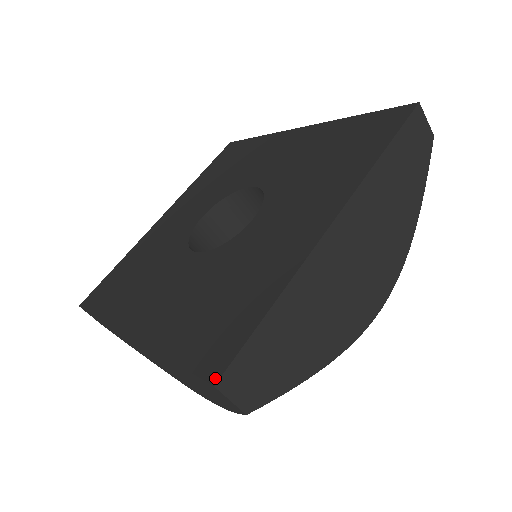
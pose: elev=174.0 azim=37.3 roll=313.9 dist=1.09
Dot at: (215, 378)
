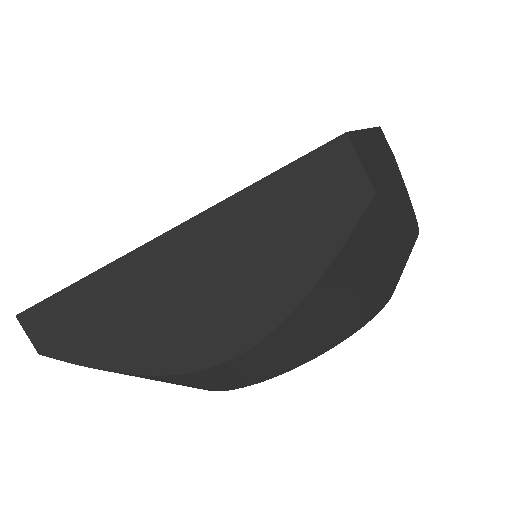
Dot at: (341, 135)
